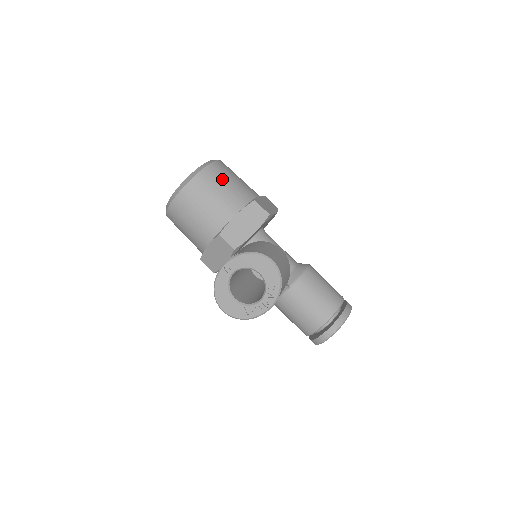
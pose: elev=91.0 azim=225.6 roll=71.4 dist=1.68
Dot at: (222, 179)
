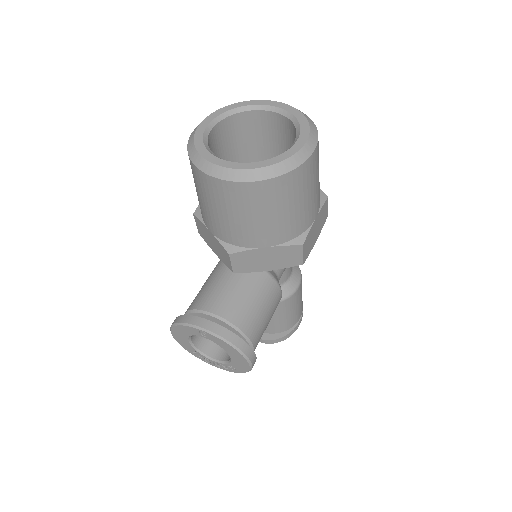
Dot at: (290, 199)
